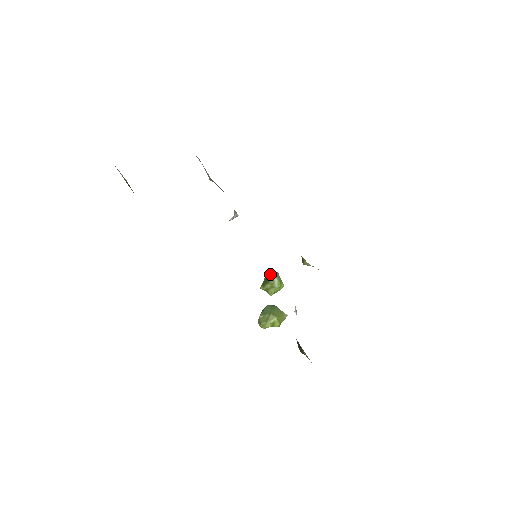
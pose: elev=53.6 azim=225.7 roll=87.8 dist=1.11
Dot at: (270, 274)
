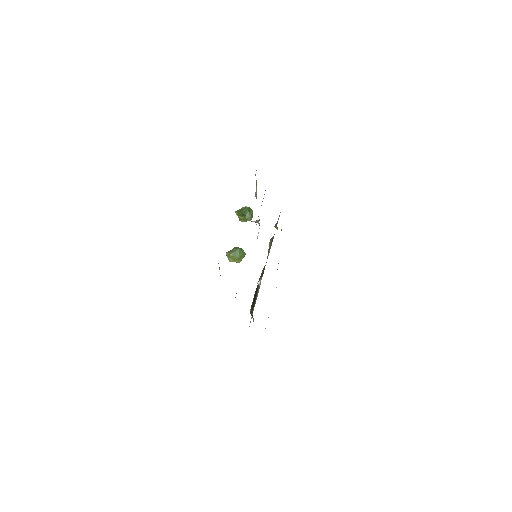
Dot at: (248, 213)
